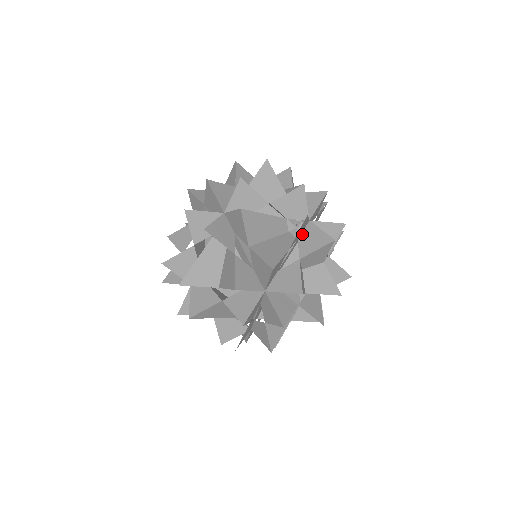
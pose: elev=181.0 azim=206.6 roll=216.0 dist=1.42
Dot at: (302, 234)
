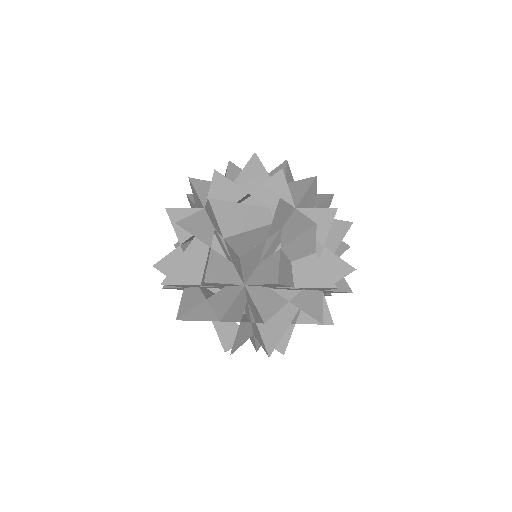
Dot at: (286, 223)
